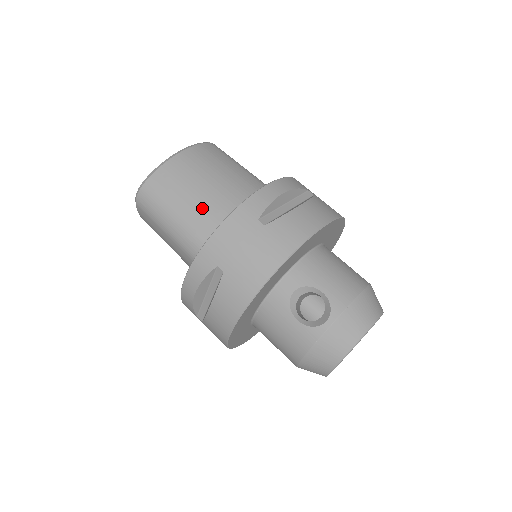
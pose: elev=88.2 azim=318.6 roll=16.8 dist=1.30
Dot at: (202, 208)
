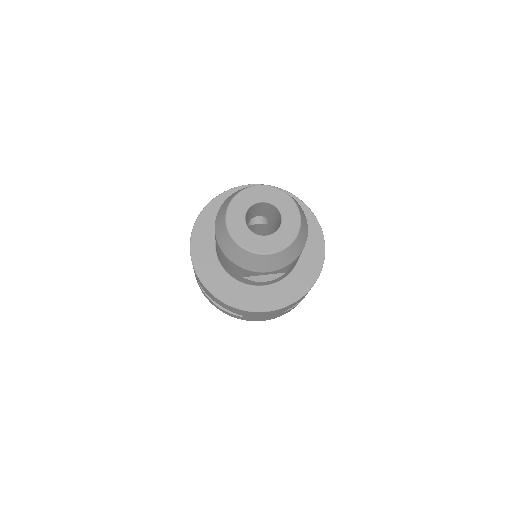
Dot at: occluded
